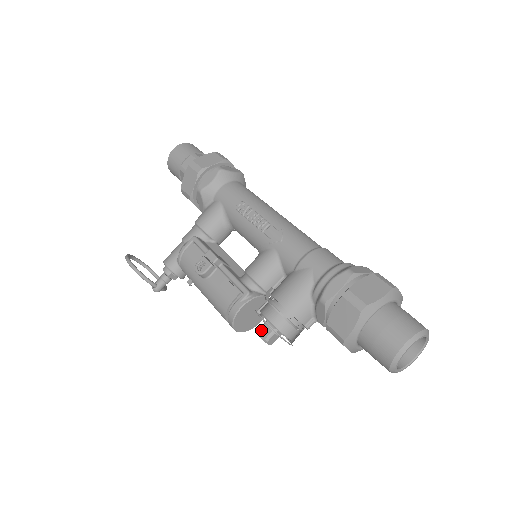
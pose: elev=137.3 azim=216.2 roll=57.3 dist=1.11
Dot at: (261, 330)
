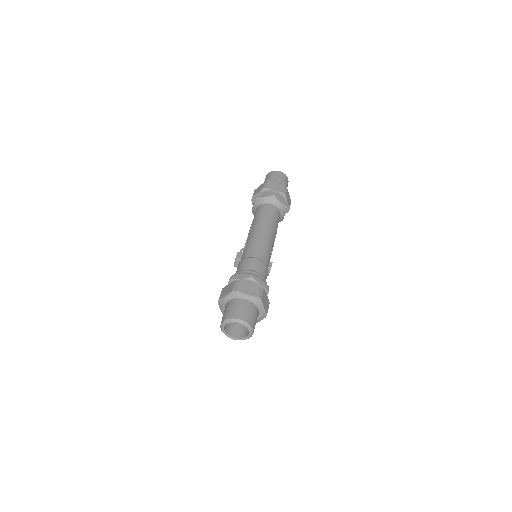
Dot at: occluded
